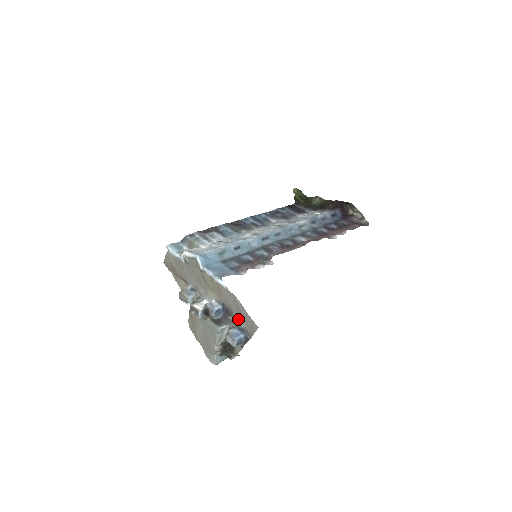
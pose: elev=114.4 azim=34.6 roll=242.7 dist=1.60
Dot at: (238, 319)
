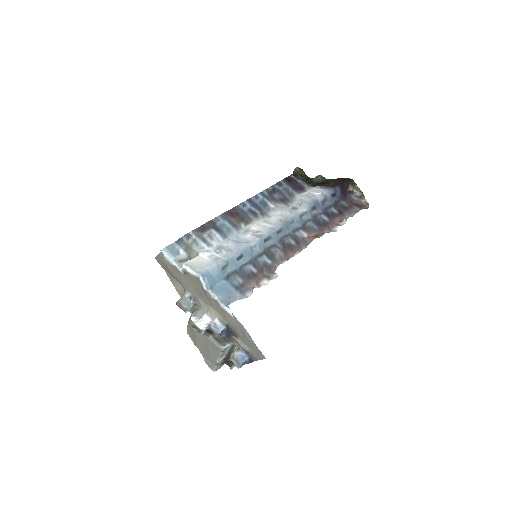
Dot at: (243, 342)
